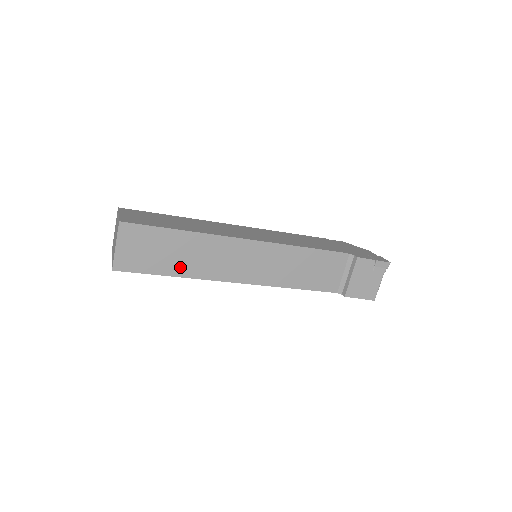
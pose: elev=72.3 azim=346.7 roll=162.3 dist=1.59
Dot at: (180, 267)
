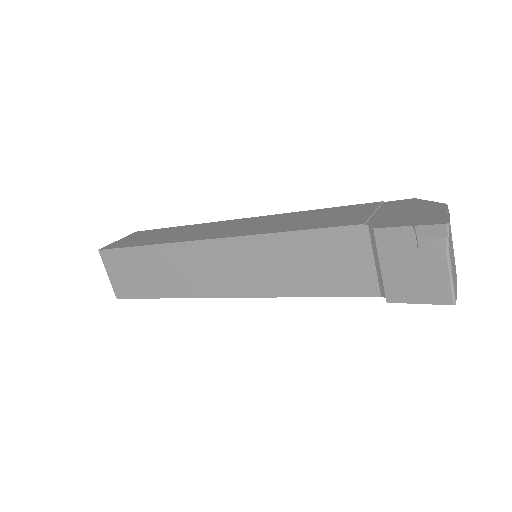
Dot at: (163, 287)
